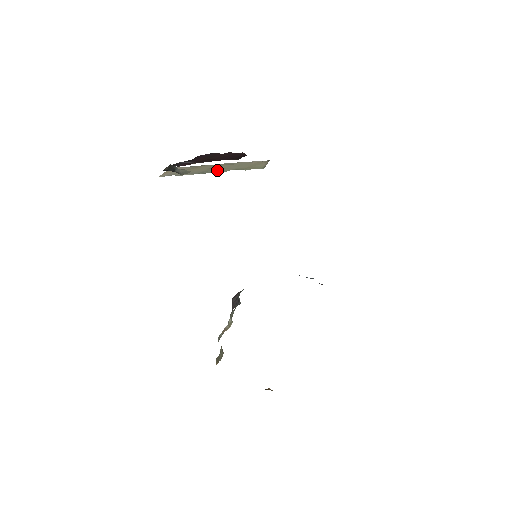
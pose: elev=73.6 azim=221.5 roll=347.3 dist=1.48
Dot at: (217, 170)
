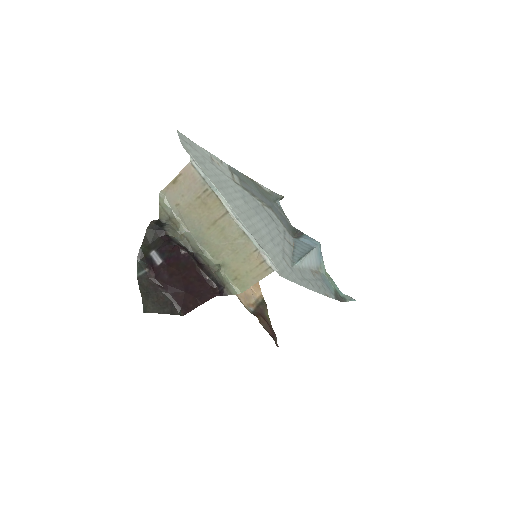
Dot at: (209, 245)
